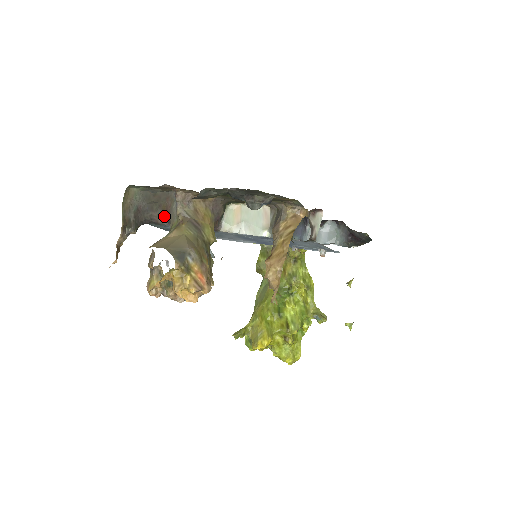
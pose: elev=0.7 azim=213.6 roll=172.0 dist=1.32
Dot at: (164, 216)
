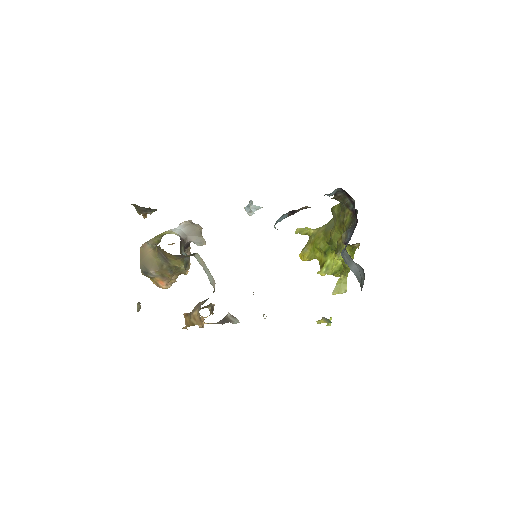
Dot at: occluded
